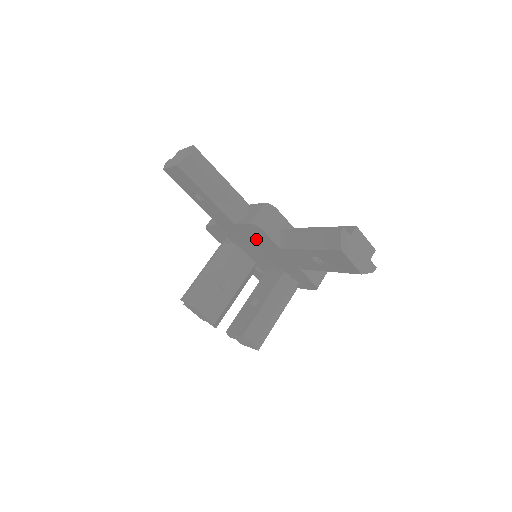
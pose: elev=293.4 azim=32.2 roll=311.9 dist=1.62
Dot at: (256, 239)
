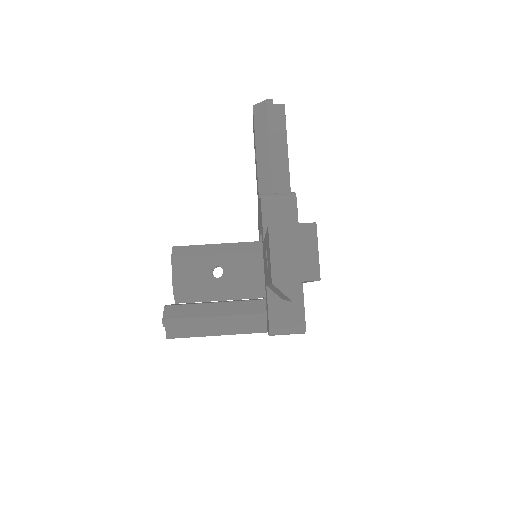
Dot at: occluded
